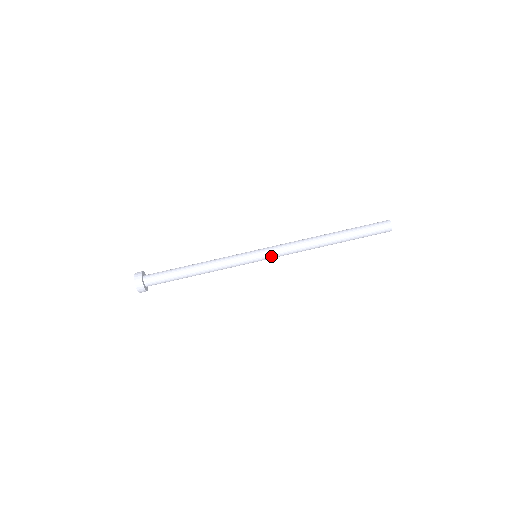
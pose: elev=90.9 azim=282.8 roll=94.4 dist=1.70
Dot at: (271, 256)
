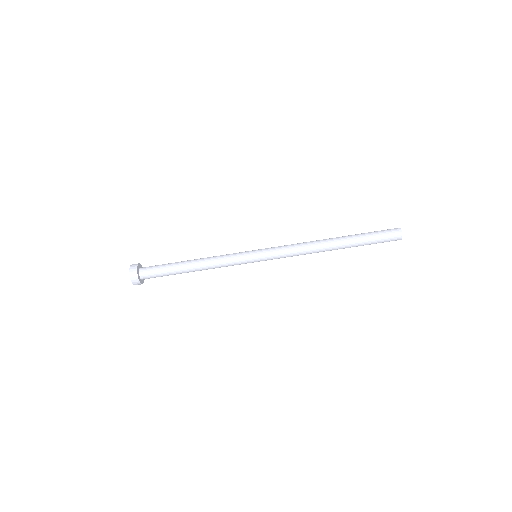
Dot at: (272, 259)
